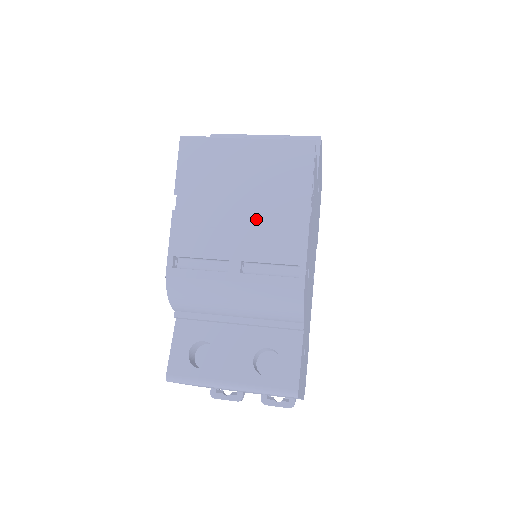
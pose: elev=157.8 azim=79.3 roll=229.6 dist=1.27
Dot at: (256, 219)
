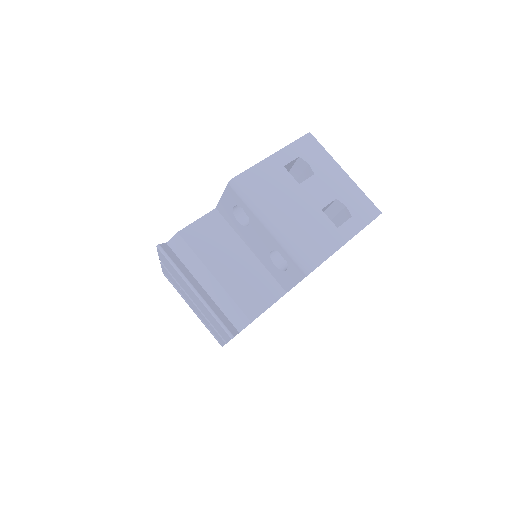
Dot at: (201, 313)
